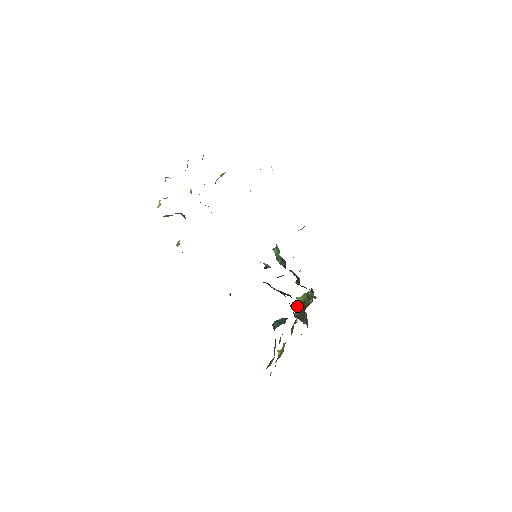
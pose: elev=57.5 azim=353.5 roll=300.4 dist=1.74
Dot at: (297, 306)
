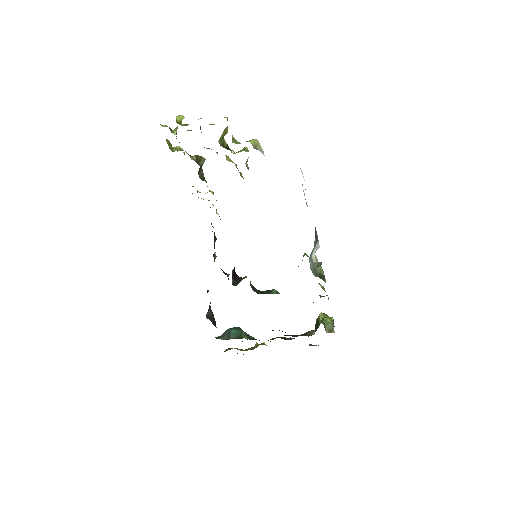
Dot at: (316, 320)
